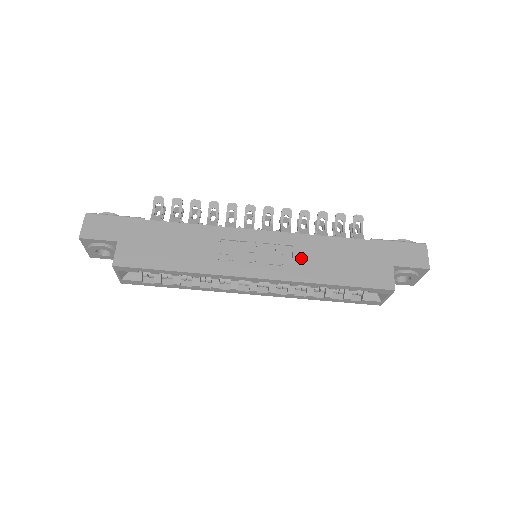
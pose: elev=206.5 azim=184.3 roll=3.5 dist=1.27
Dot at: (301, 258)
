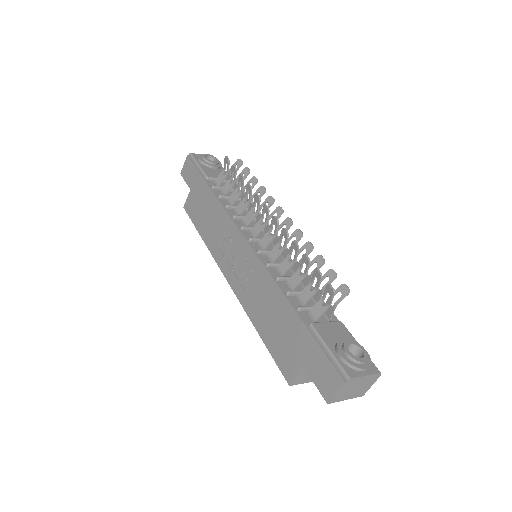
Dot at: (254, 291)
